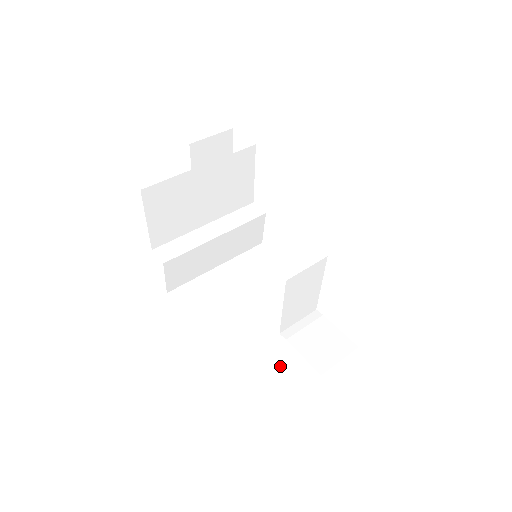
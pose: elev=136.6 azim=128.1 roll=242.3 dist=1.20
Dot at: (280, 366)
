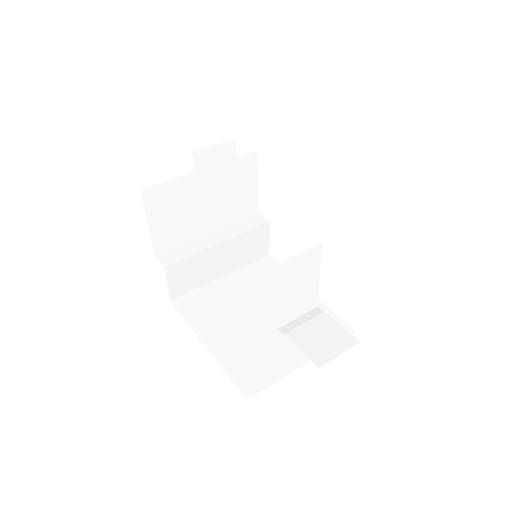
Dot at: (282, 371)
